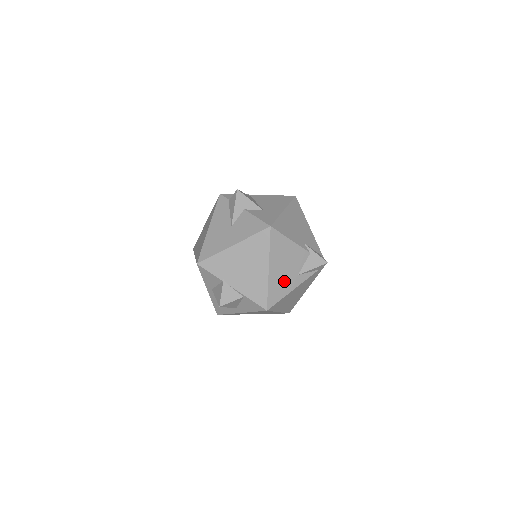
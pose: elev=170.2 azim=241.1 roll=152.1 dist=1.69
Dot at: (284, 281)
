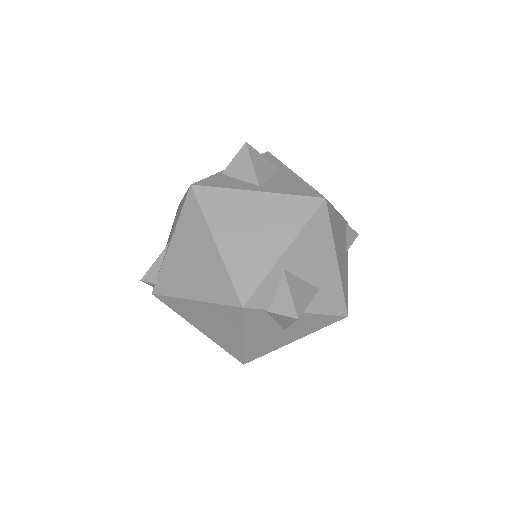
Dot at: occluded
